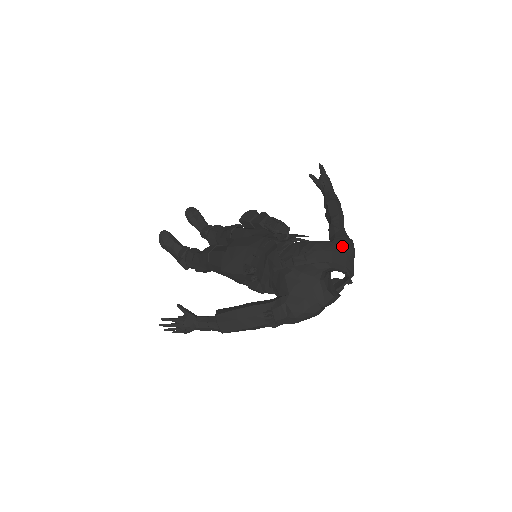
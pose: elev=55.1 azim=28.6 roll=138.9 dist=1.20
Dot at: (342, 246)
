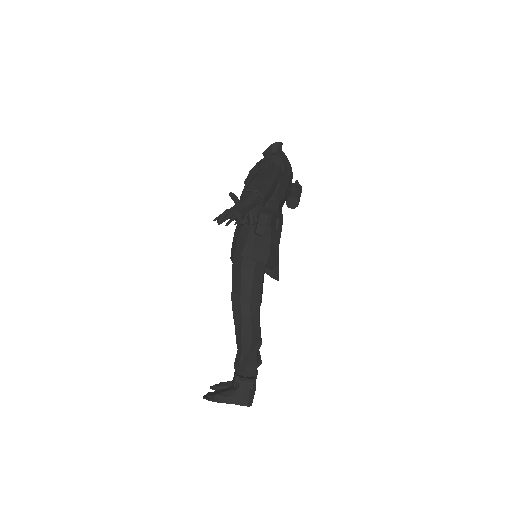
Dot at: occluded
